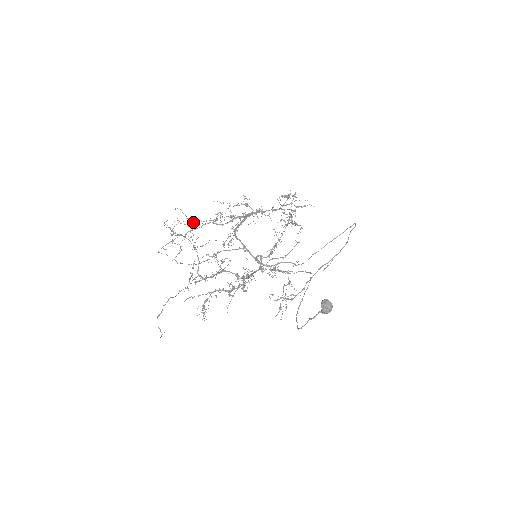
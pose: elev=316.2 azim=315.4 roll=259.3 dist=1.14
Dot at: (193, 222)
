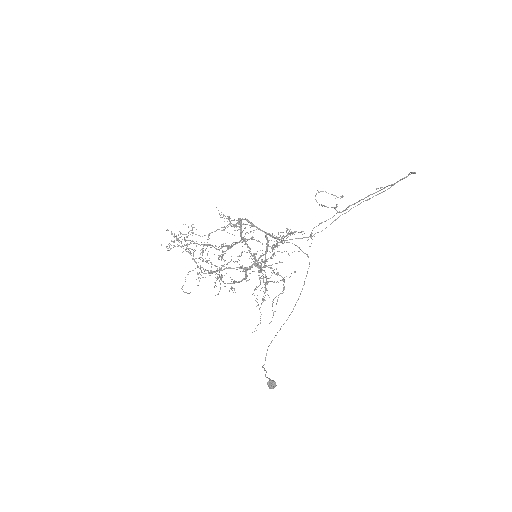
Dot at: occluded
